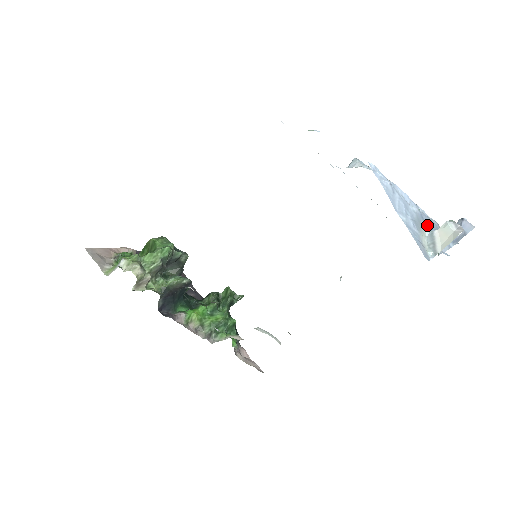
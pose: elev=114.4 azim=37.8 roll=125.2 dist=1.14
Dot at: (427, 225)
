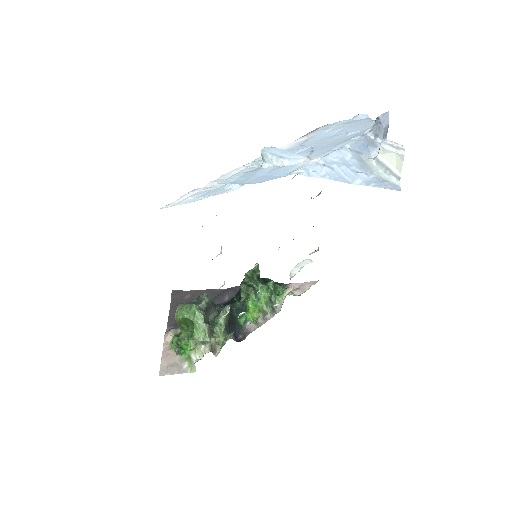
Dot at: (364, 152)
